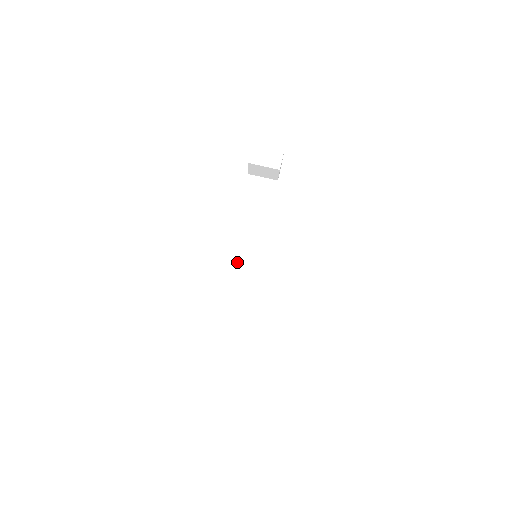
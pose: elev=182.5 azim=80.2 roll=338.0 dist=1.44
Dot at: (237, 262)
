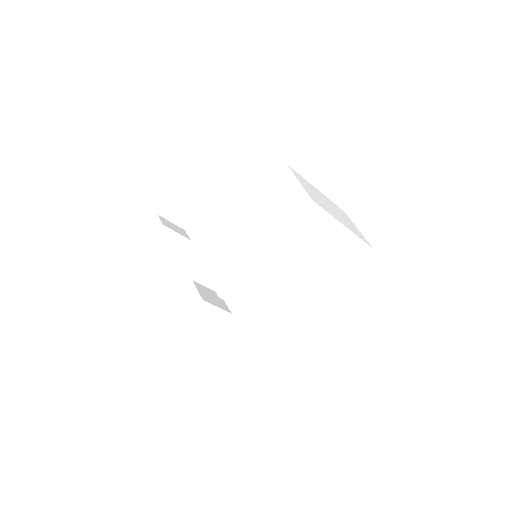
Dot at: (314, 192)
